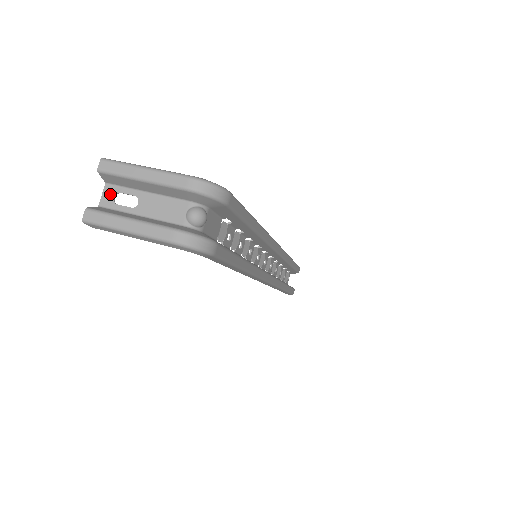
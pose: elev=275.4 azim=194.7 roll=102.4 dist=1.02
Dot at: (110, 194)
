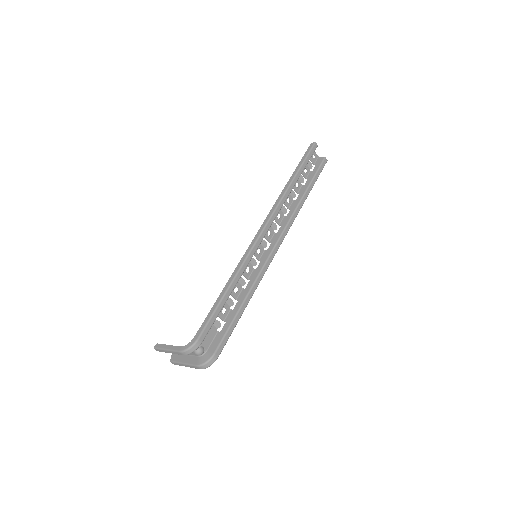
Dot at: occluded
